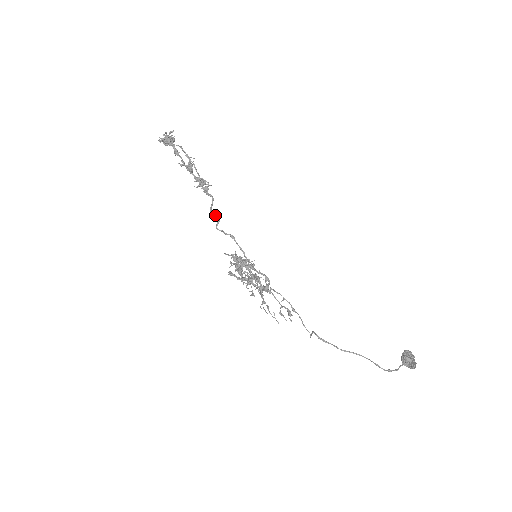
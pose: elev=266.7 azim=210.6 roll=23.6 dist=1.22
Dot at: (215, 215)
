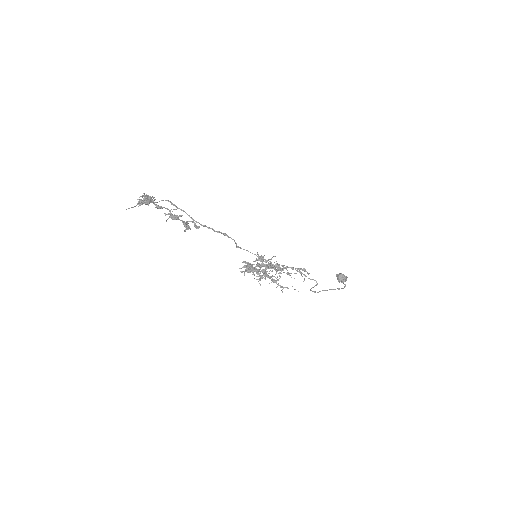
Dot at: (223, 233)
